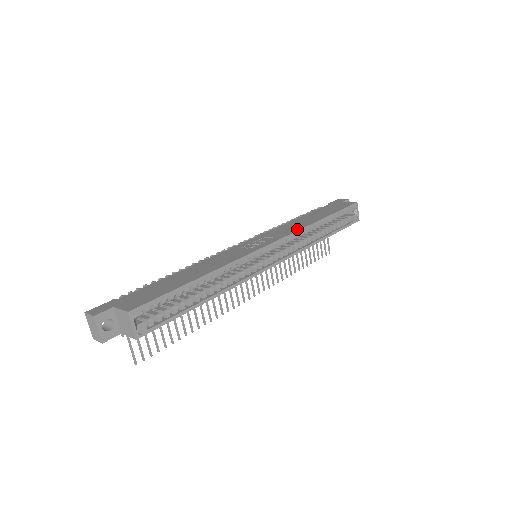
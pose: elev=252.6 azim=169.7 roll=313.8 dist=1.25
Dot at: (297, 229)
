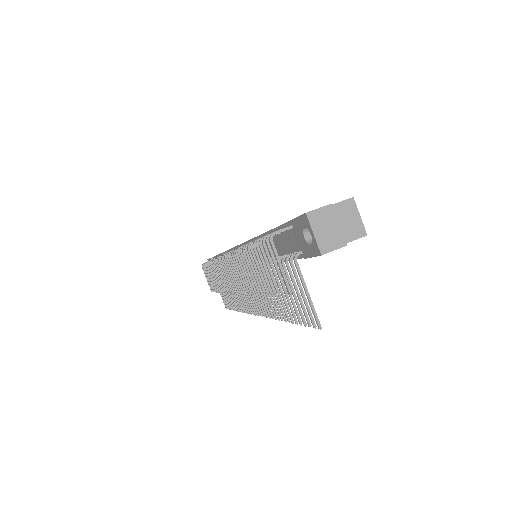
Dot at: occluded
